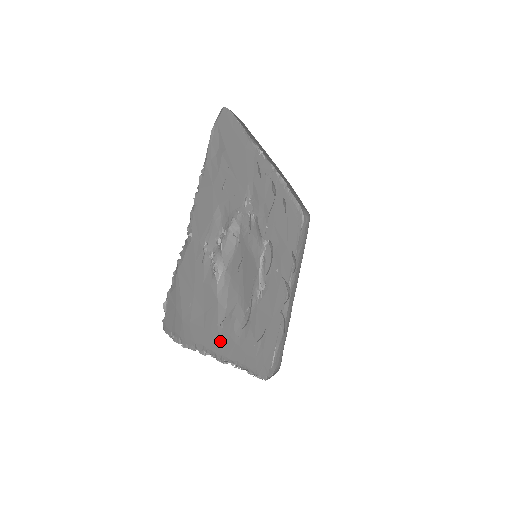
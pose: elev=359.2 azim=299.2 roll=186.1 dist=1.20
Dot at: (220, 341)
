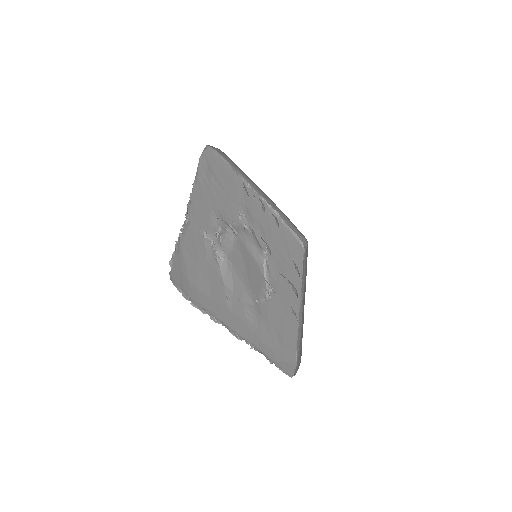
Dot at: (231, 318)
